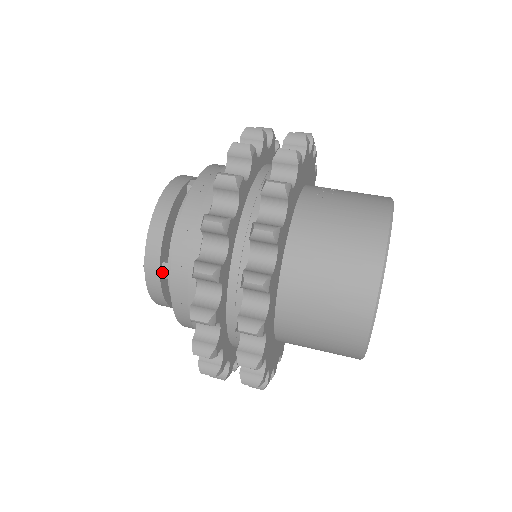
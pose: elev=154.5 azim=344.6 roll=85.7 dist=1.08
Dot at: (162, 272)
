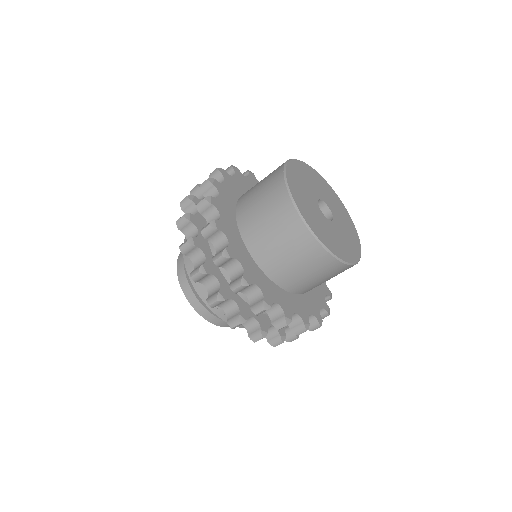
Dot at: occluded
